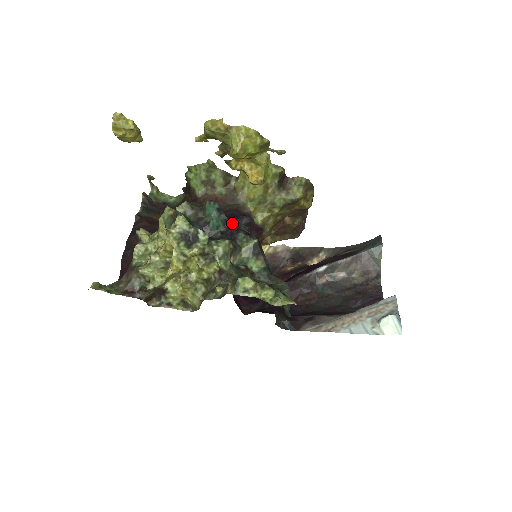
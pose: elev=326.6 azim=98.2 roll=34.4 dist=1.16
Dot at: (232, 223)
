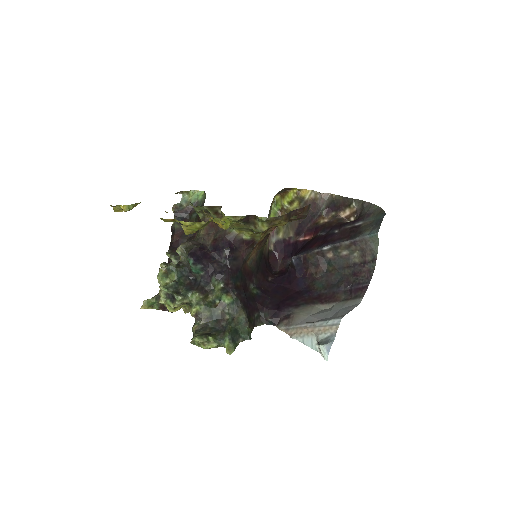
Dot at: (209, 266)
